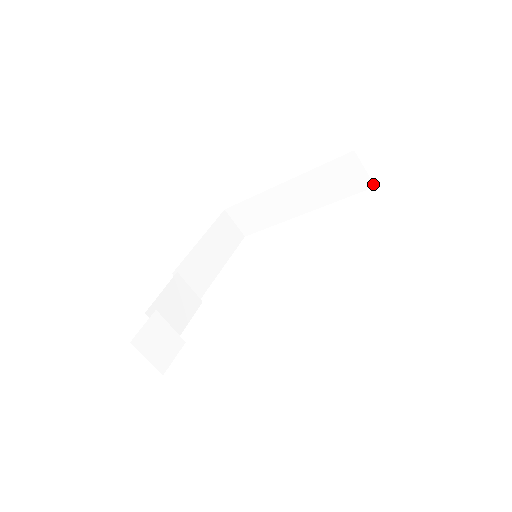
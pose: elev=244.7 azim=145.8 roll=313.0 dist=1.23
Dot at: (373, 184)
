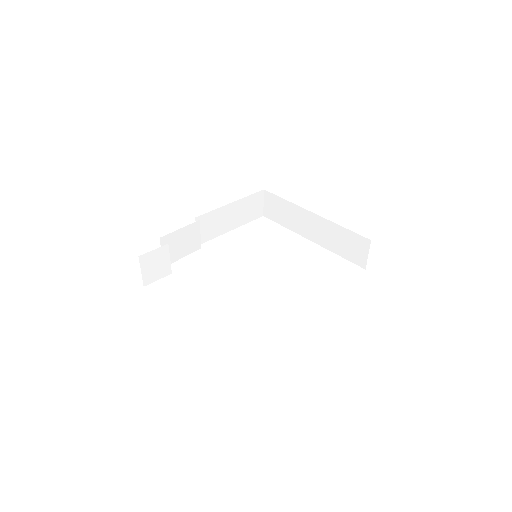
Dot at: occluded
